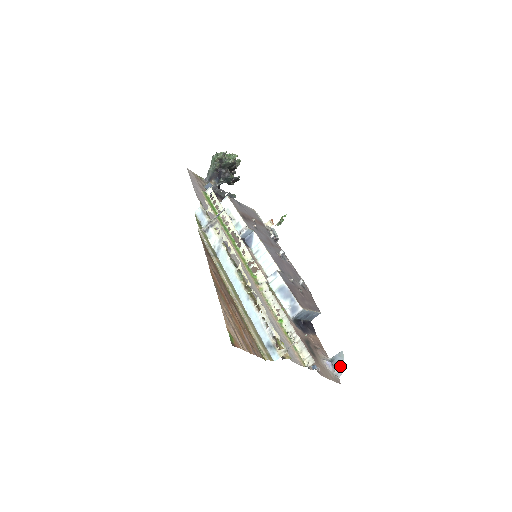
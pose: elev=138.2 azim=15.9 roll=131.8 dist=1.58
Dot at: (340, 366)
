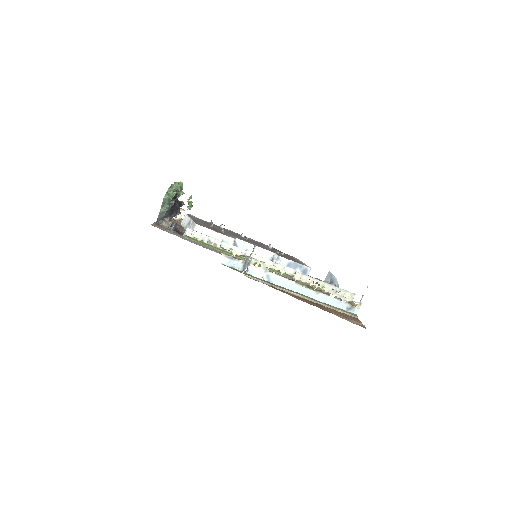
Dot at: (336, 281)
